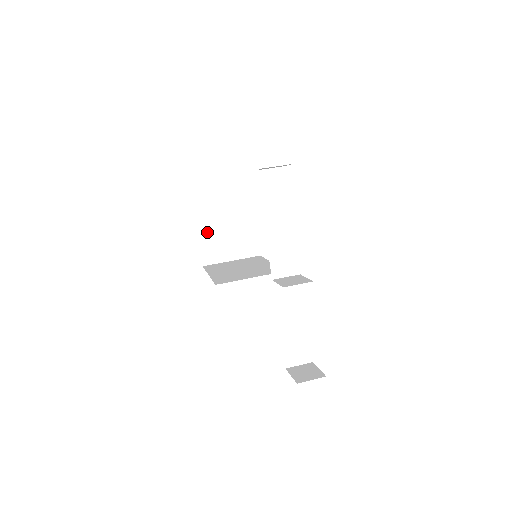
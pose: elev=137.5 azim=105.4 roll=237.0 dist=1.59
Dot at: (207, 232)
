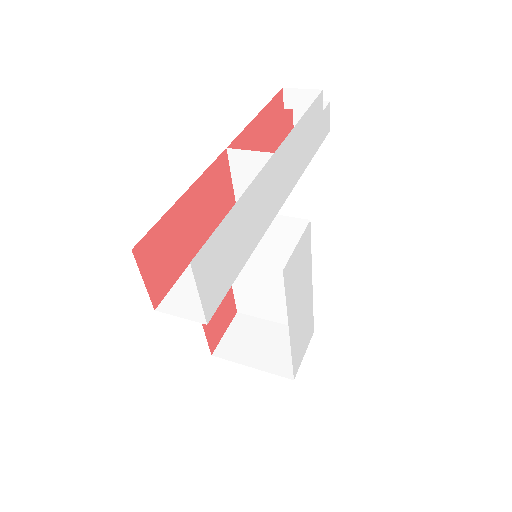
Dot at: (245, 324)
